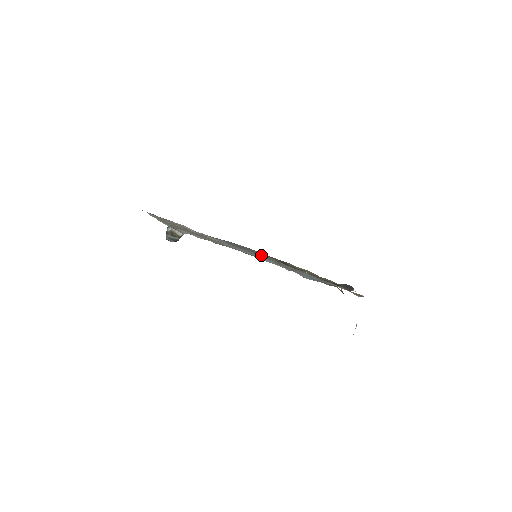
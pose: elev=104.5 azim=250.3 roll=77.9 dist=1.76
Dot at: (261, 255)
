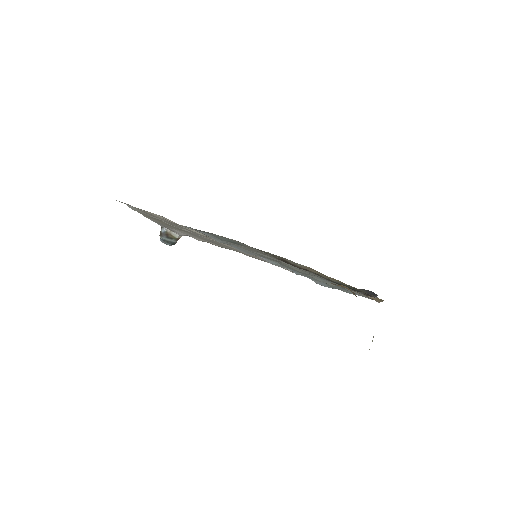
Dot at: (258, 253)
